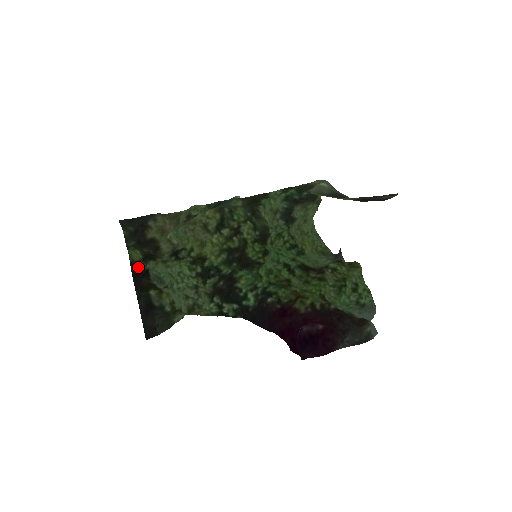
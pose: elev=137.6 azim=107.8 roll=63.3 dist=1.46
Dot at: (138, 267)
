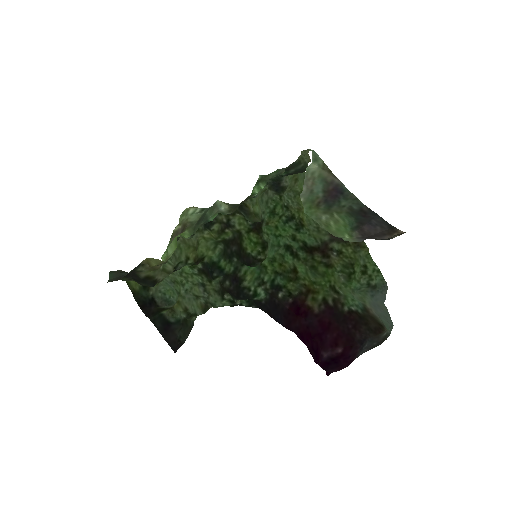
Dot at: (142, 298)
